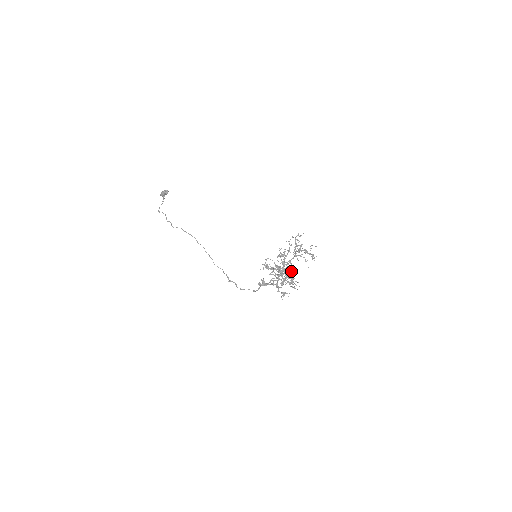
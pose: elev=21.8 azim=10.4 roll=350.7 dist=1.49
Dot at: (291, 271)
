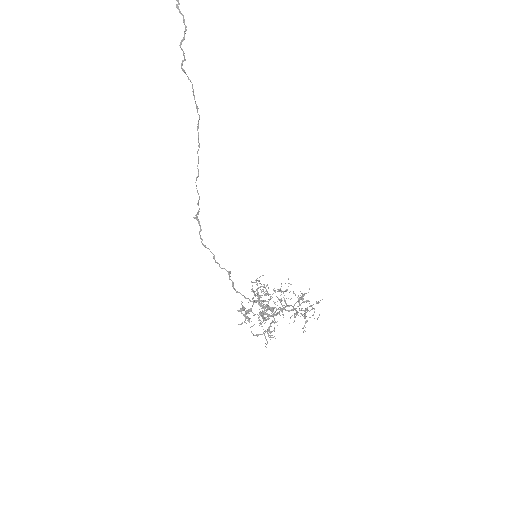
Dot at: occluded
